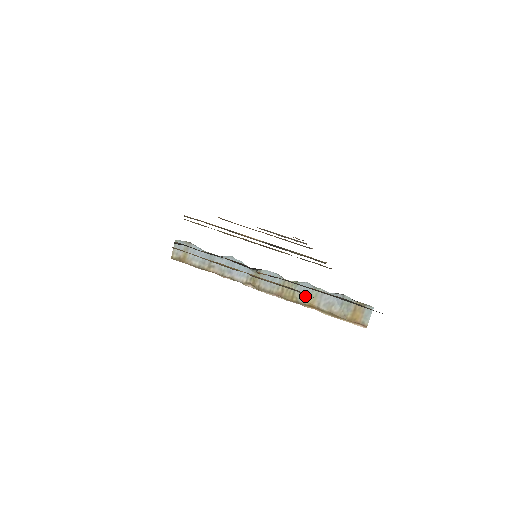
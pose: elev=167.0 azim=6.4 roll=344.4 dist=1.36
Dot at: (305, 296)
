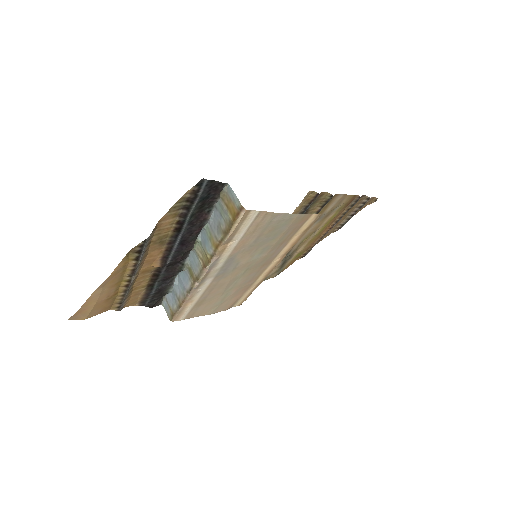
Dot at: (208, 244)
